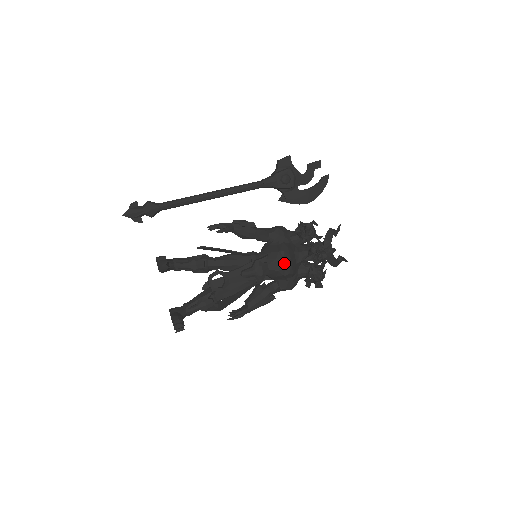
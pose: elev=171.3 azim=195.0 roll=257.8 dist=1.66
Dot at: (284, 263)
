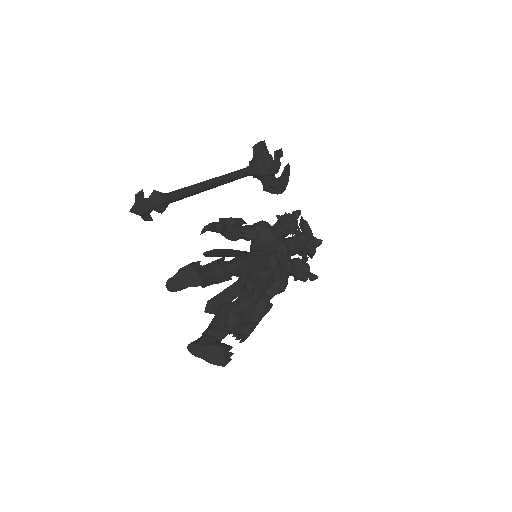
Dot at: (287, 257)
